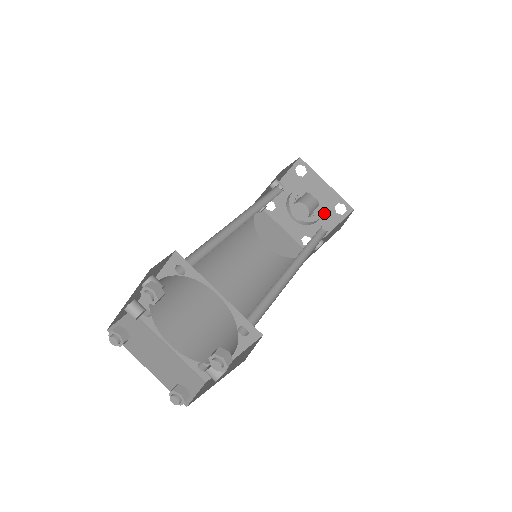
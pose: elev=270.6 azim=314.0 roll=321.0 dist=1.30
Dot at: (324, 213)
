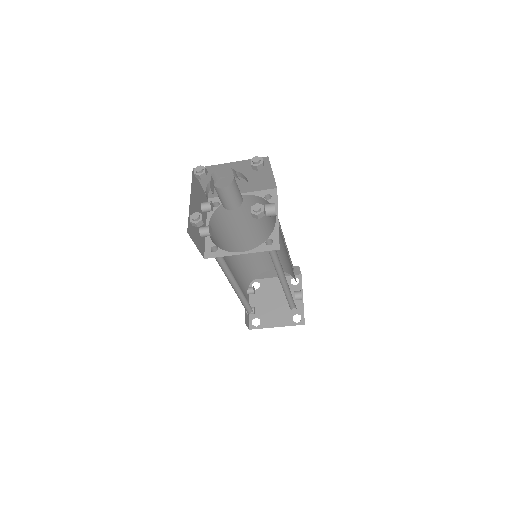
Dot at: occluded
